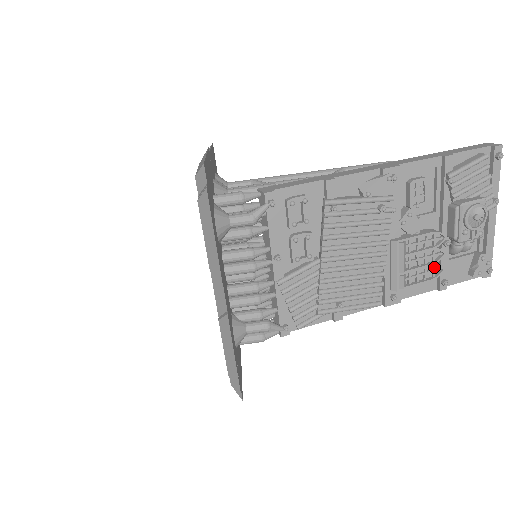
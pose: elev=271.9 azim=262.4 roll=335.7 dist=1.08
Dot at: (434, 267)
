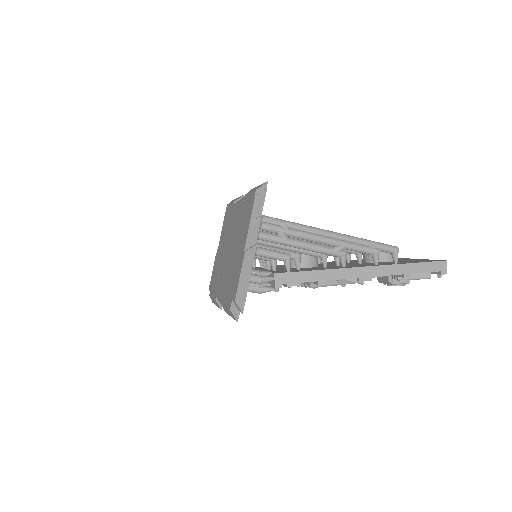
Dot at: occluded
